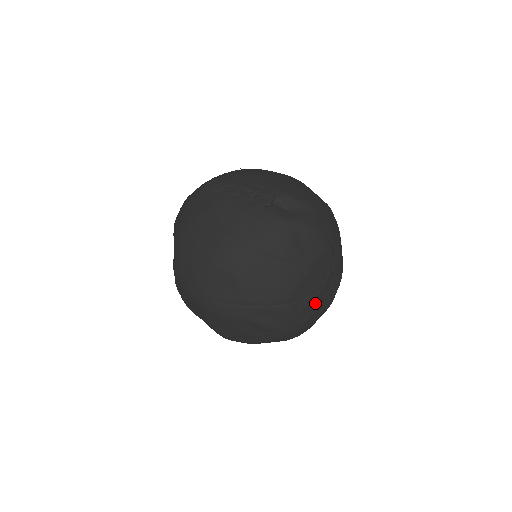
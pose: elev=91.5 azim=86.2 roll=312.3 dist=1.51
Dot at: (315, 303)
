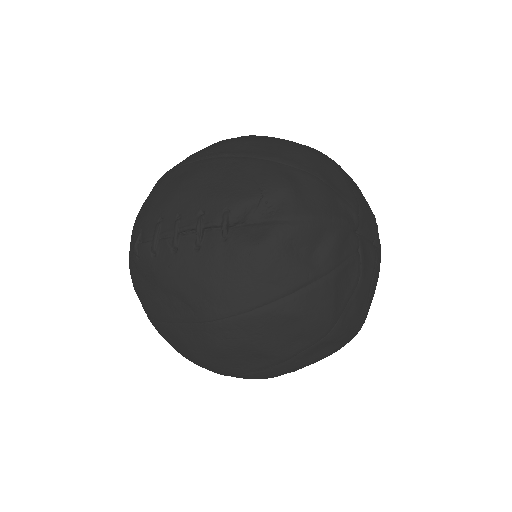
Dot at: (365, 290)
